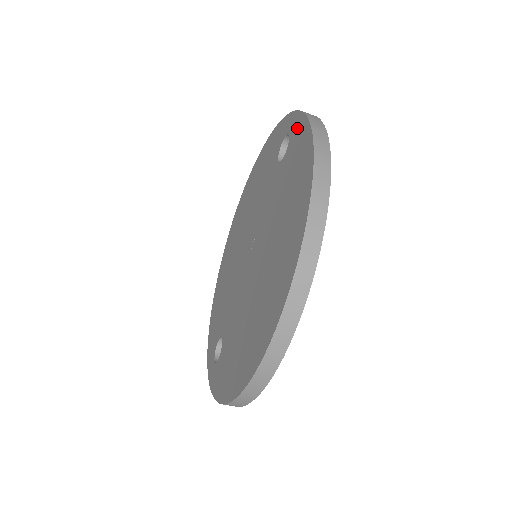
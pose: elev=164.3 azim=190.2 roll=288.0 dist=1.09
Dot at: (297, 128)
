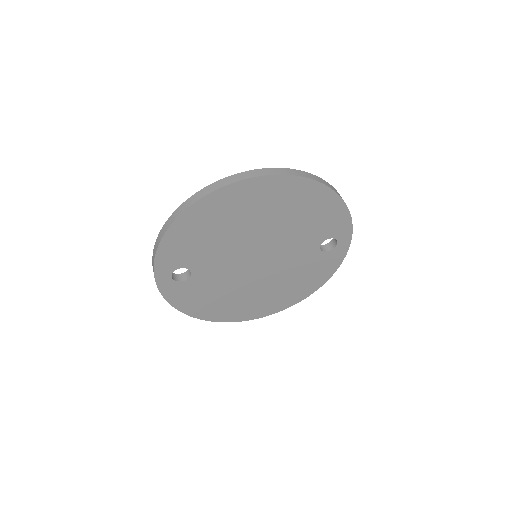
Dot at: occluded
